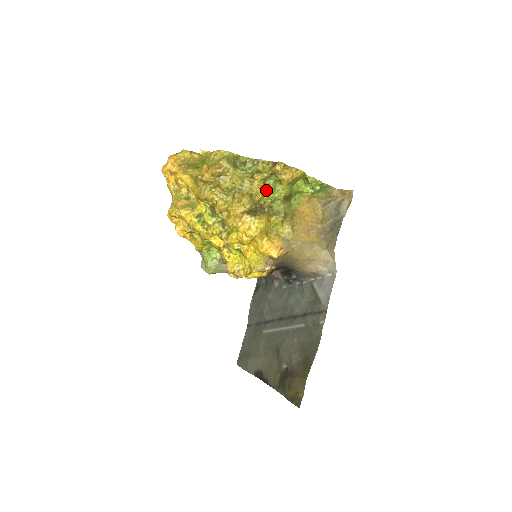
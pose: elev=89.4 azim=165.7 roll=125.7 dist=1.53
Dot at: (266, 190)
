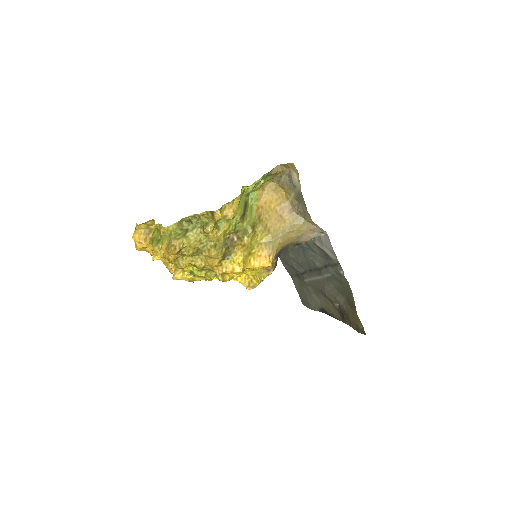
Dot at: (223, 232)
